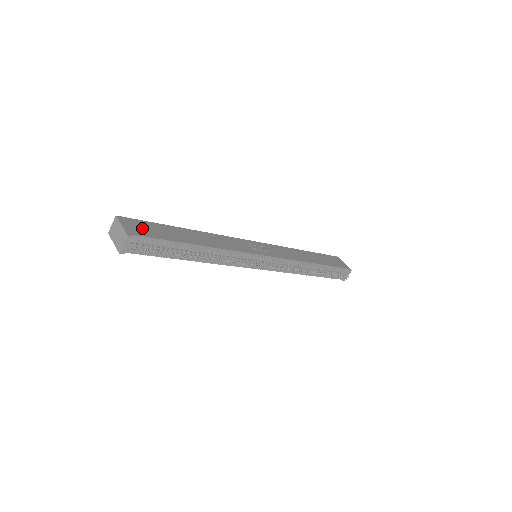
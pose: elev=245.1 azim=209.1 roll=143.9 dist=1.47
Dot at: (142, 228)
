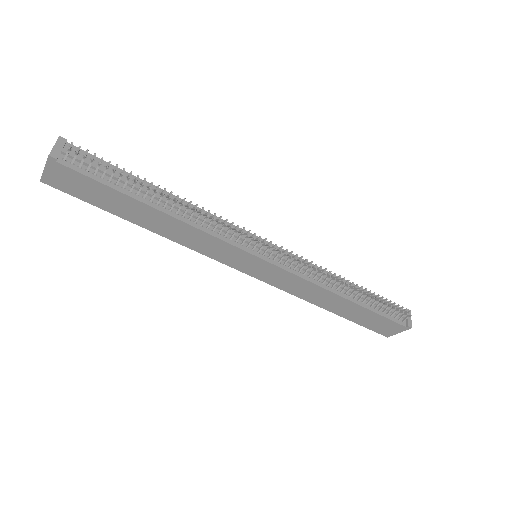
Dot at: occluded
